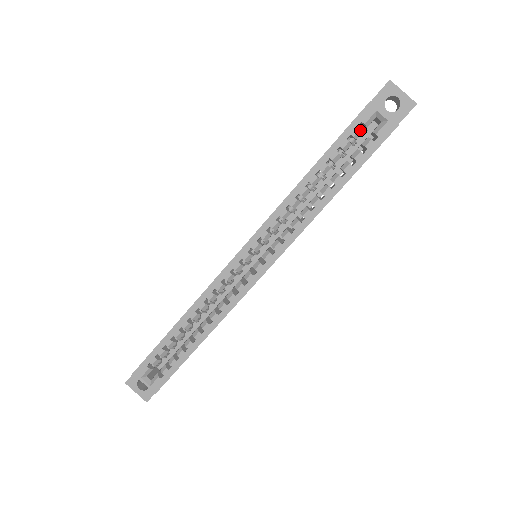
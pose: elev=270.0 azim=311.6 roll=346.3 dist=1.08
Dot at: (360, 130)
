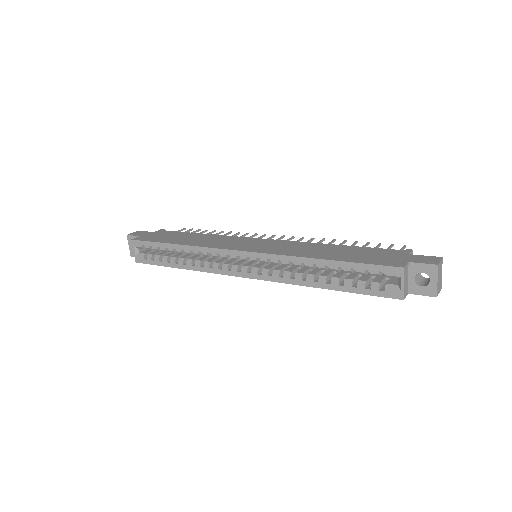
Dot at: (379, 274)
